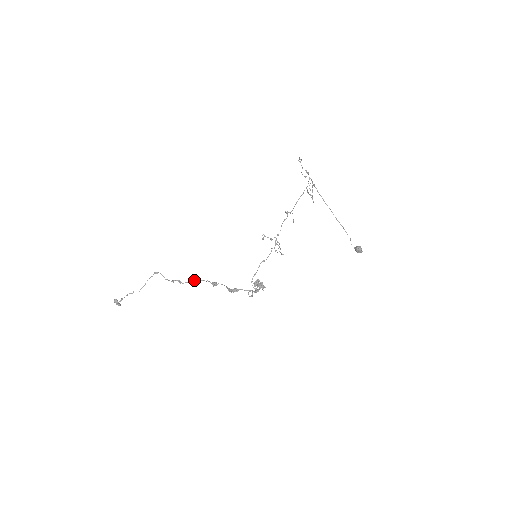
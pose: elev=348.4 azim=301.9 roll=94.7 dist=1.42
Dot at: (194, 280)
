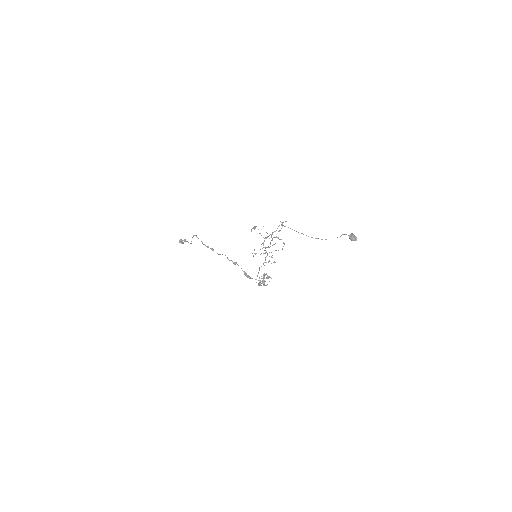
Dot at: occluded
